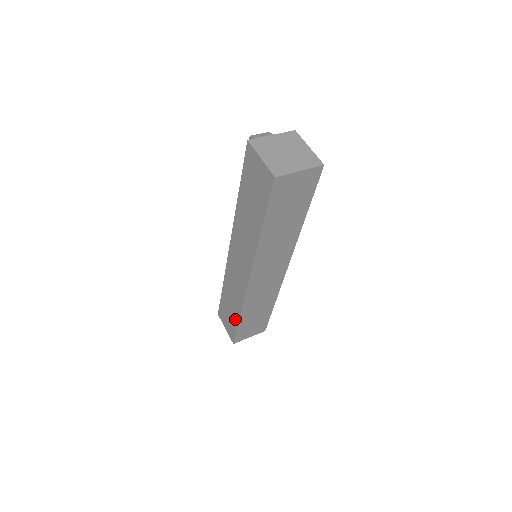
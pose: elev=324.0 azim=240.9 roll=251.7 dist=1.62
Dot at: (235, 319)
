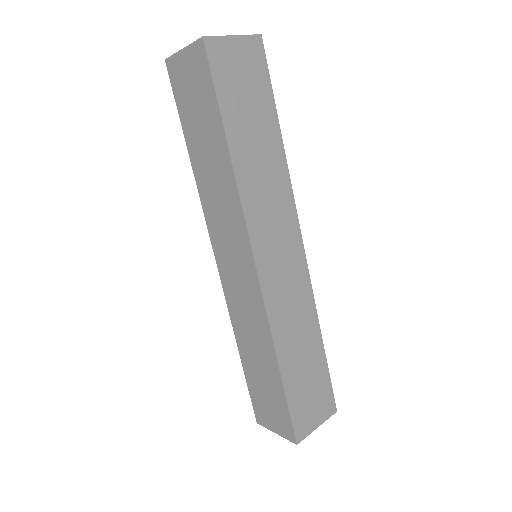
Dot at: (275, 382)
